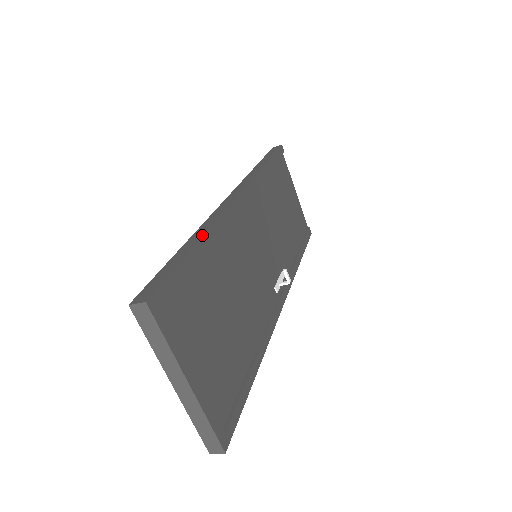
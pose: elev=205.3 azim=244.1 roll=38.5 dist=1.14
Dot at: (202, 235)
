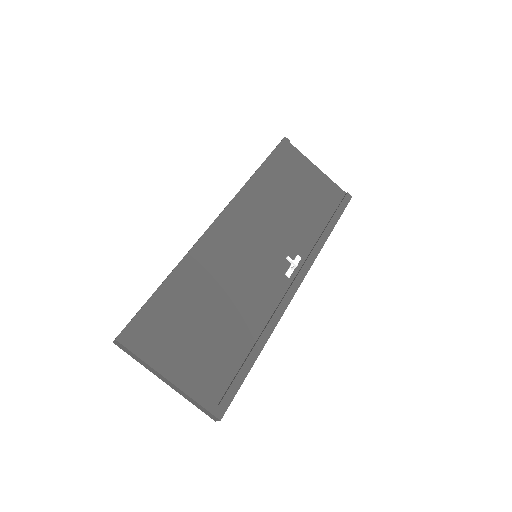
Dot at: (172, 271)
